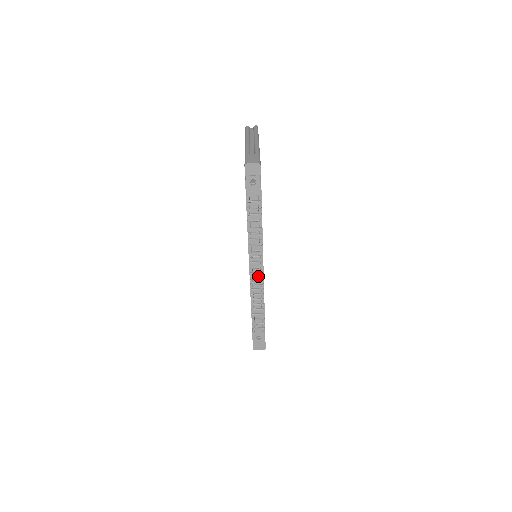
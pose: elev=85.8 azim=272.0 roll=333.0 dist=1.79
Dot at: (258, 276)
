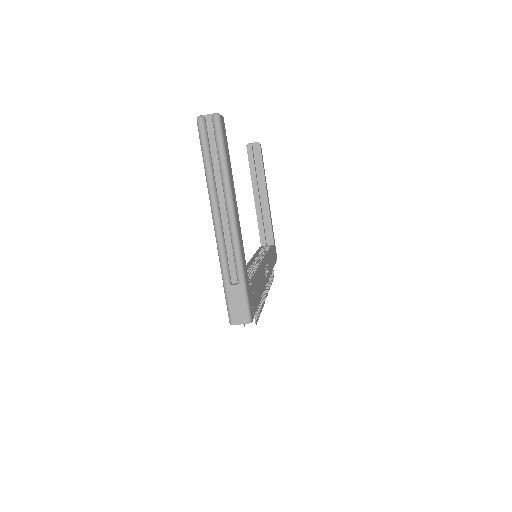
Dot at: occluded
